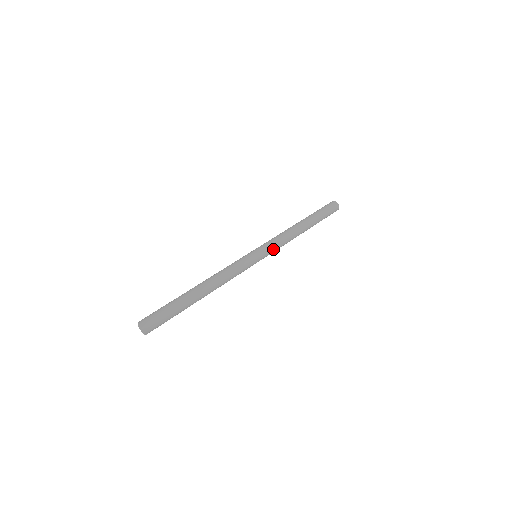
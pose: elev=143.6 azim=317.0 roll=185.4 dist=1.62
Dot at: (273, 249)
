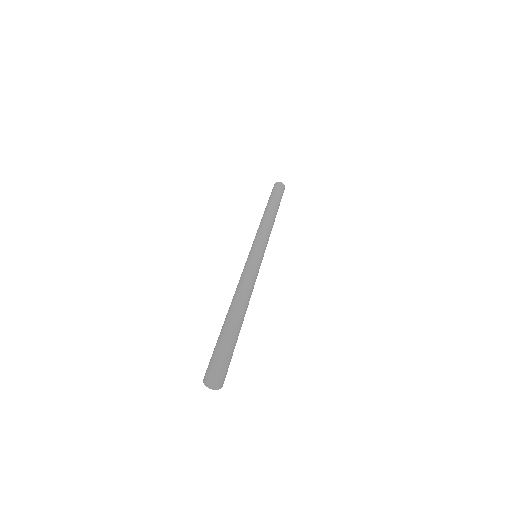
Dot at: occluded
